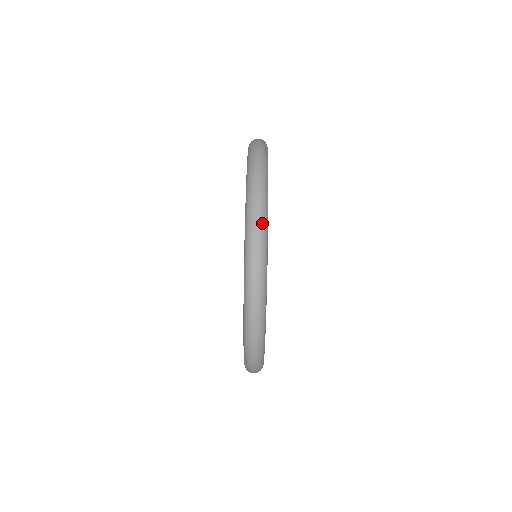
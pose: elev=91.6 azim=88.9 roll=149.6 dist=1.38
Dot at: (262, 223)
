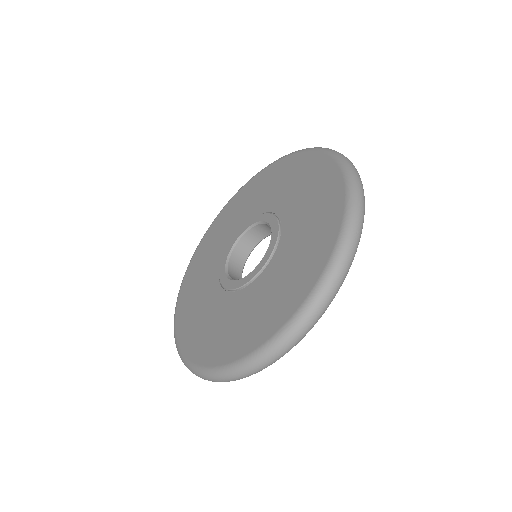
Dot at: occluded
